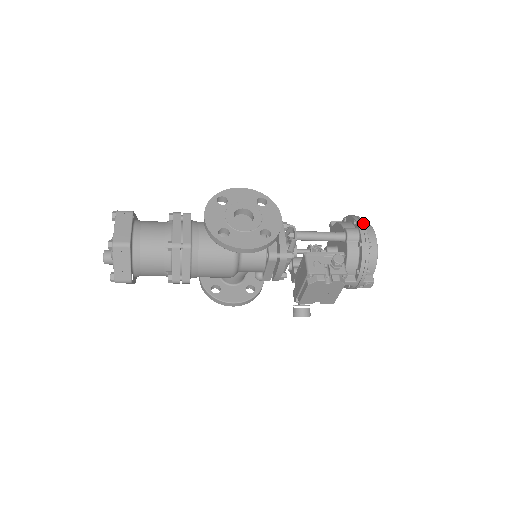
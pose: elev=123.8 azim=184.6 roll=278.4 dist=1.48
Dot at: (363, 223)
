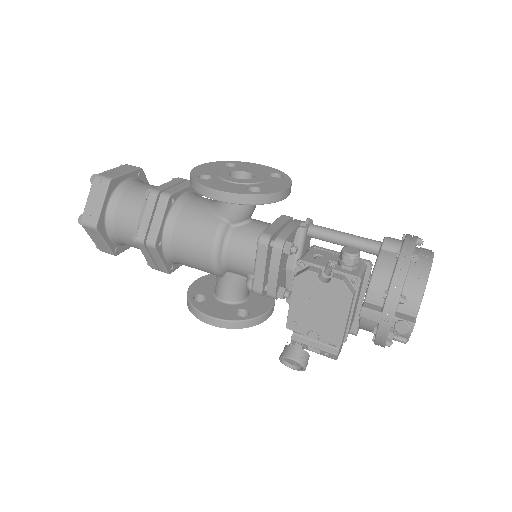
Dot at: (415, 236)
